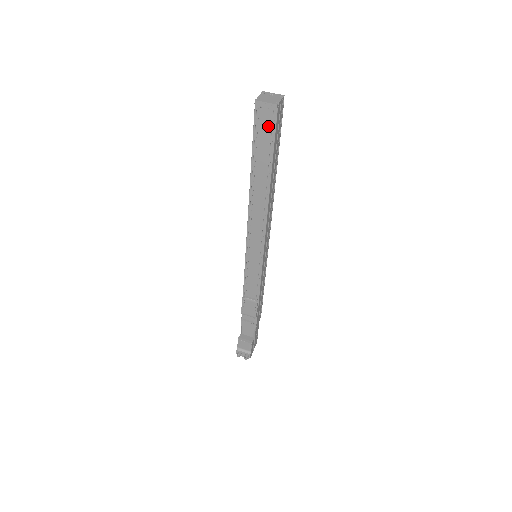
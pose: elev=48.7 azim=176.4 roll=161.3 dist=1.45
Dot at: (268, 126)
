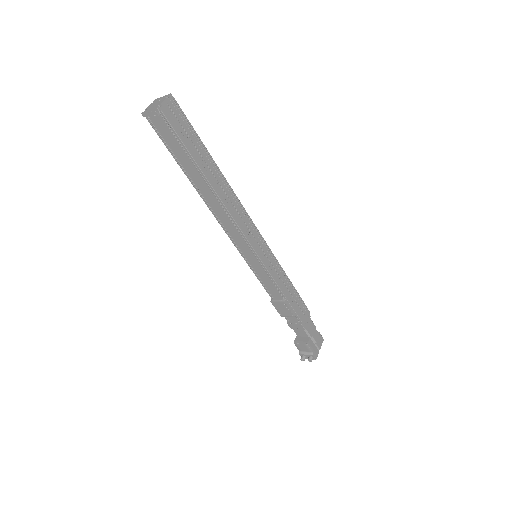
Dot at: (168, 131)
